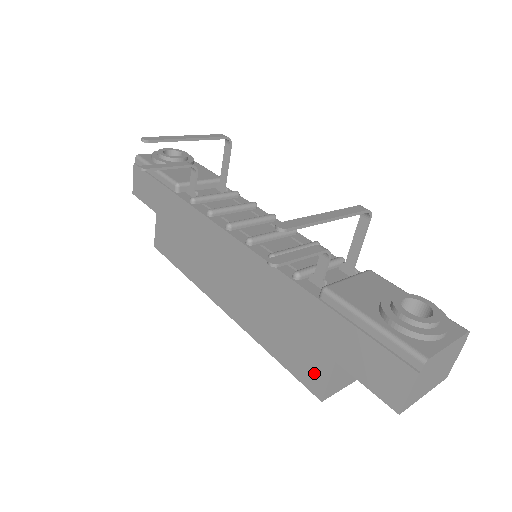
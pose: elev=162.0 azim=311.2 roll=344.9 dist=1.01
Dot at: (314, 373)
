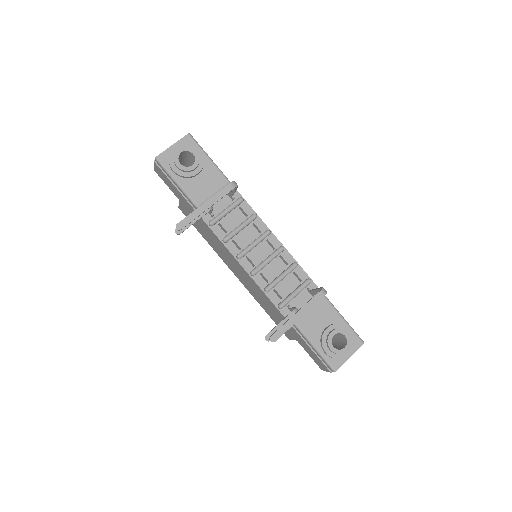
Dot at: (286, 333)
